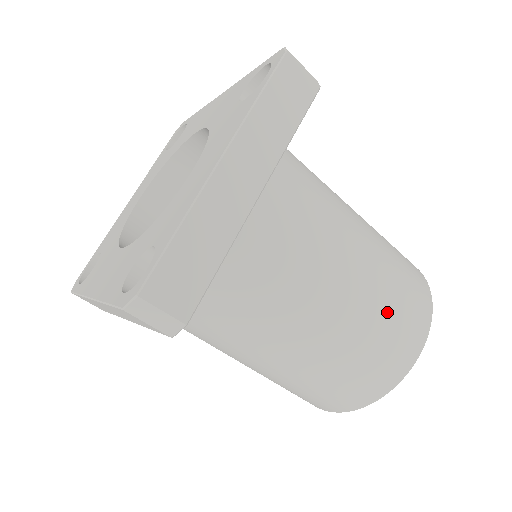
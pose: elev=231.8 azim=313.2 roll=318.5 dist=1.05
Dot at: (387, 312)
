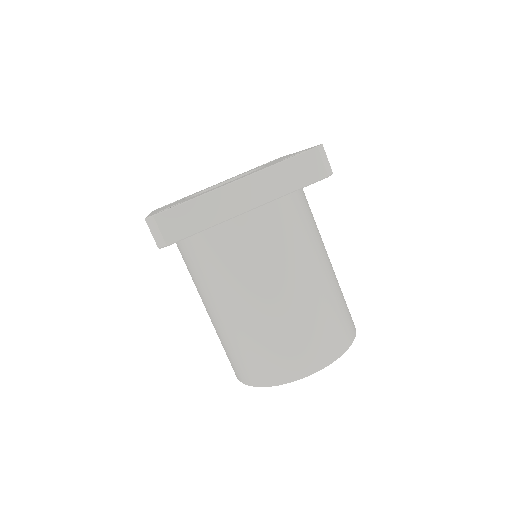
Dot at: occluded
